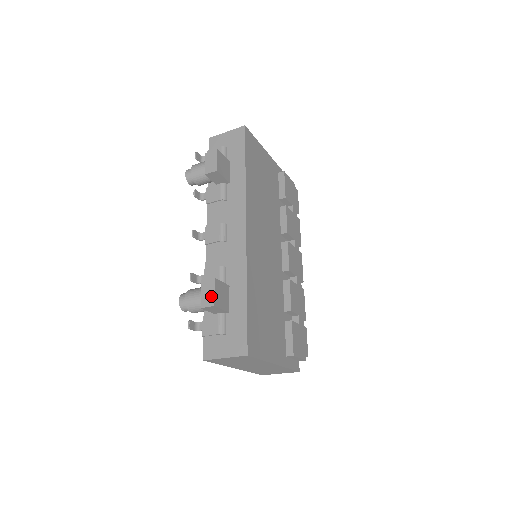
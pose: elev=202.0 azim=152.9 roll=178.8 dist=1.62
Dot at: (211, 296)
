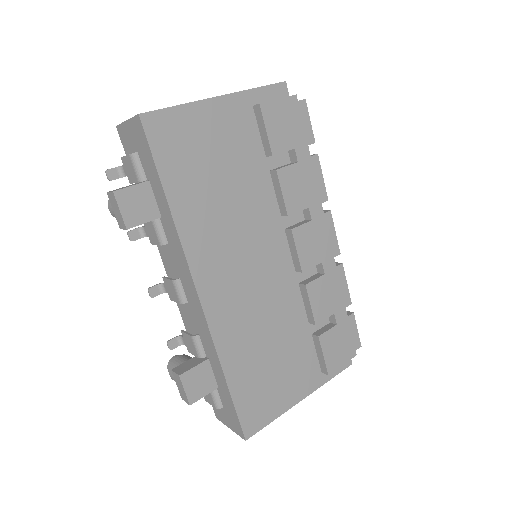
Dot at: (184, 393)
